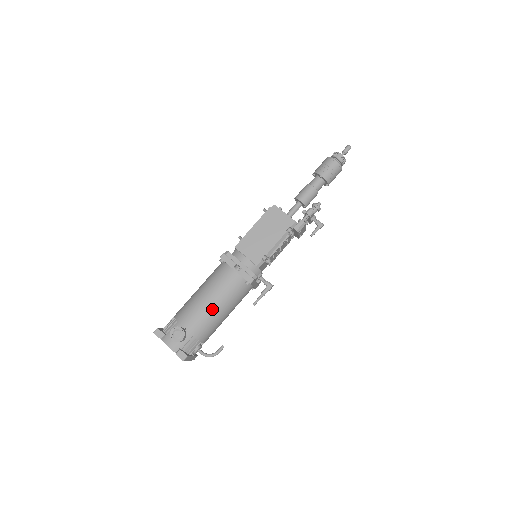
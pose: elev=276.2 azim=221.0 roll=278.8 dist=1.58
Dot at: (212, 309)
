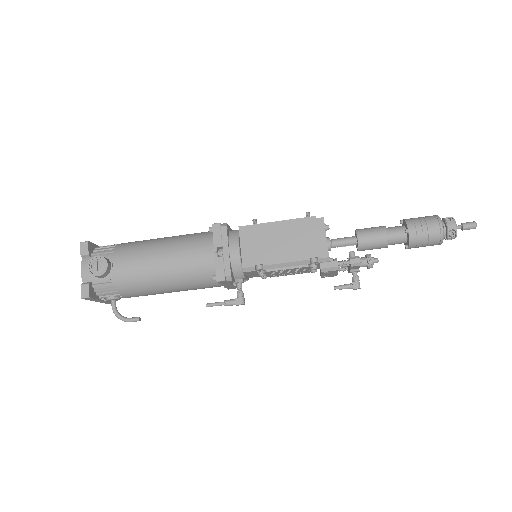
Dot at: (156, 272)
